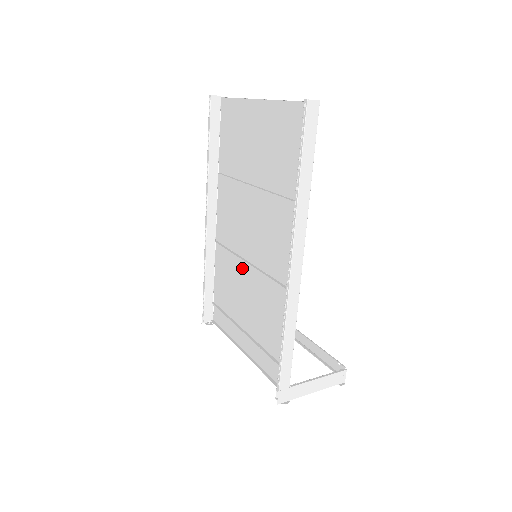
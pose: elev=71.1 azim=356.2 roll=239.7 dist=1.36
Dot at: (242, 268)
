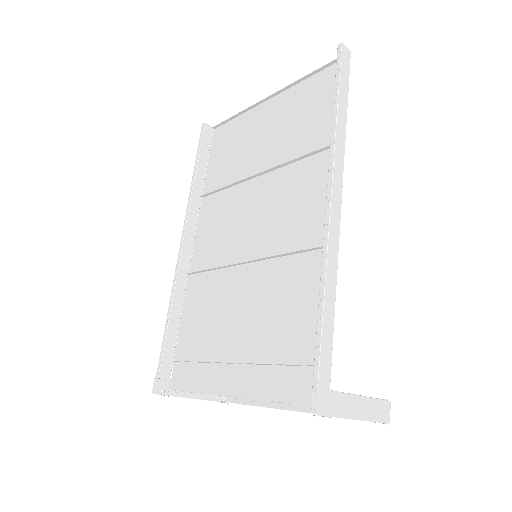
Dot at: (234, 278)
